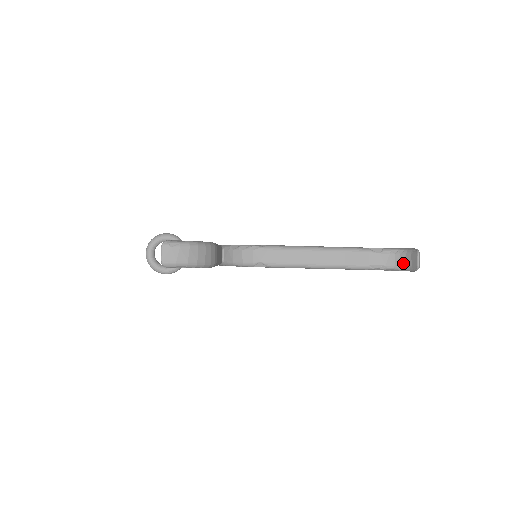
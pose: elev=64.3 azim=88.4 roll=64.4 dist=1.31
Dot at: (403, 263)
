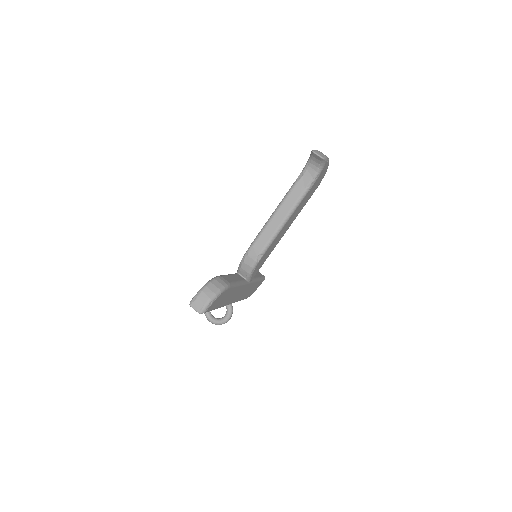
Dot at: (317, 165)
